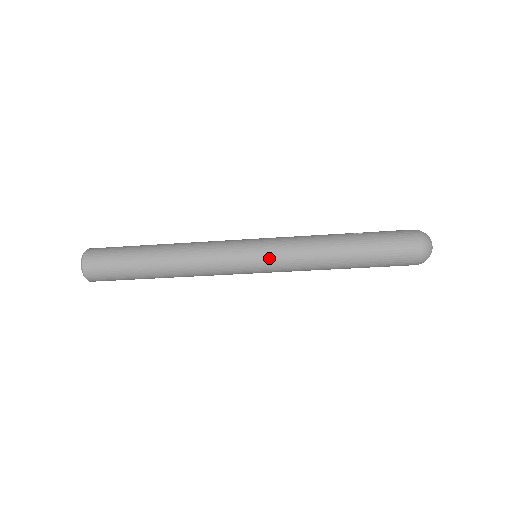
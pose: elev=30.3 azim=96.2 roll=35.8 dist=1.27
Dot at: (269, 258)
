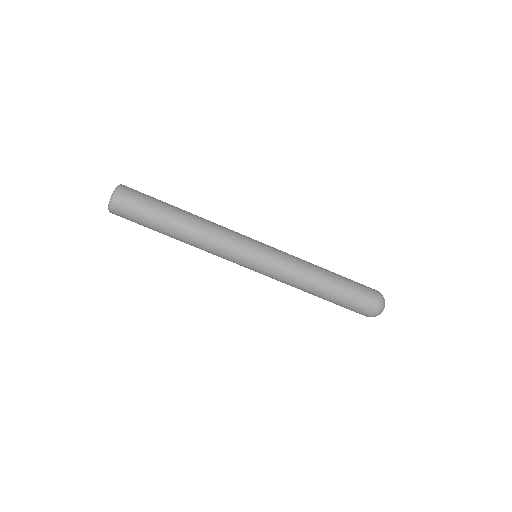
Dot at: (270, 260)
